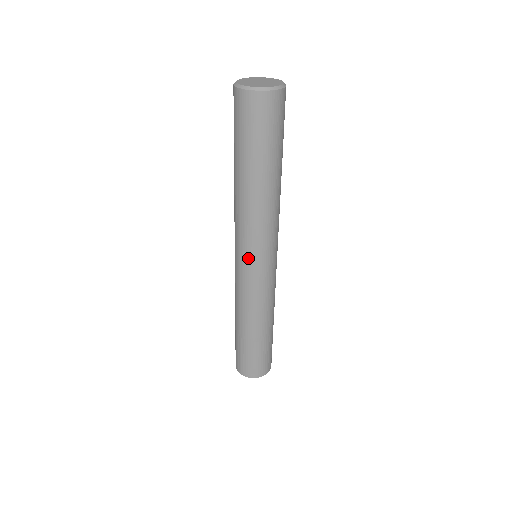
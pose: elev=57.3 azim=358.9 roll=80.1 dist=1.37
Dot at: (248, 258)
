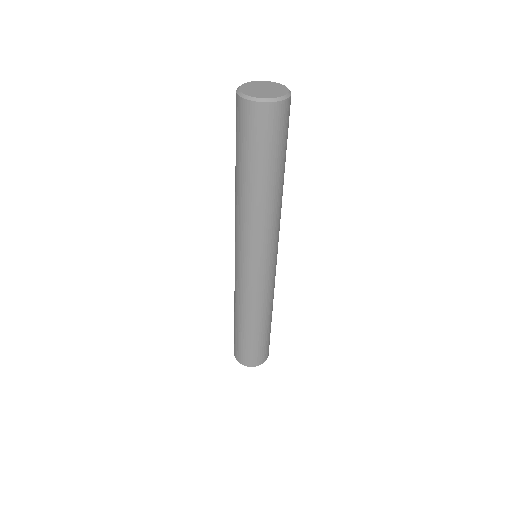
Dot at: (259, 262)
